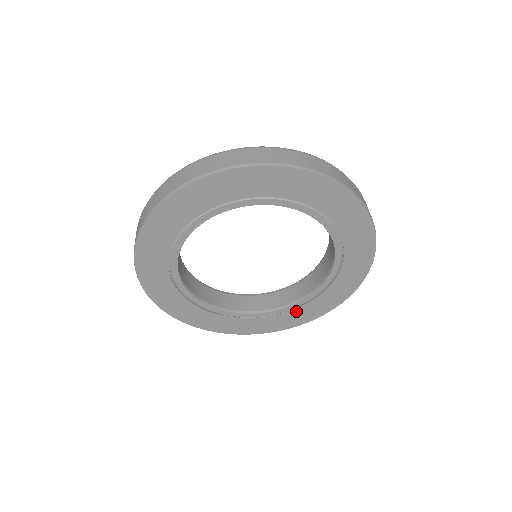
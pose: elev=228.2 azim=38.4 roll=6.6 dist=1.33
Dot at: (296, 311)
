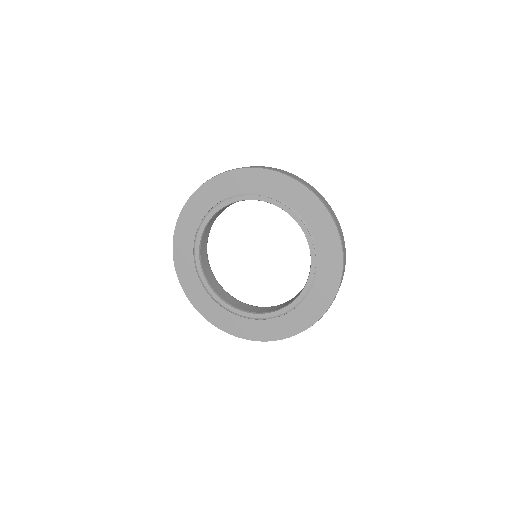
Dot at: (278, 320)
